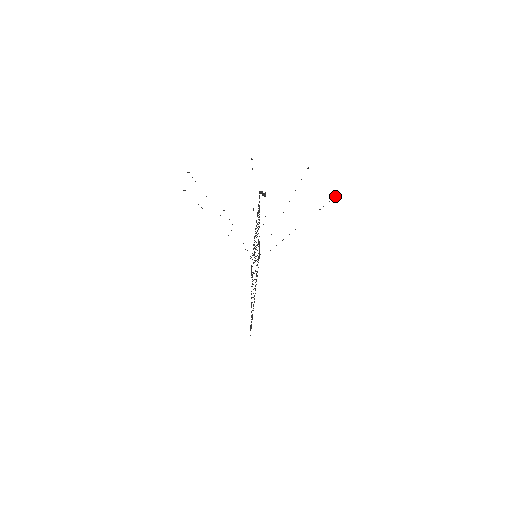
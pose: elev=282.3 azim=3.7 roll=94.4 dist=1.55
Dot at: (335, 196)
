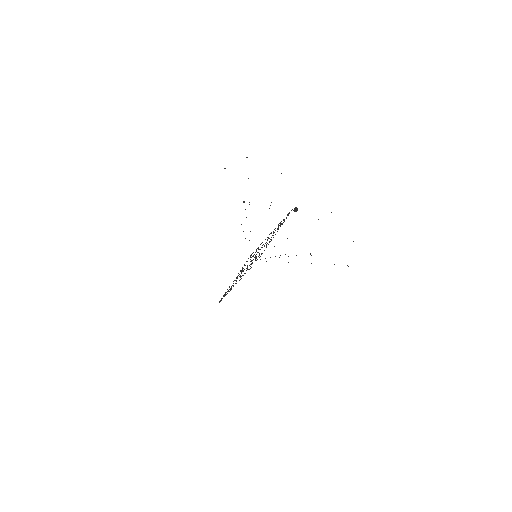
Dot at: occluded
